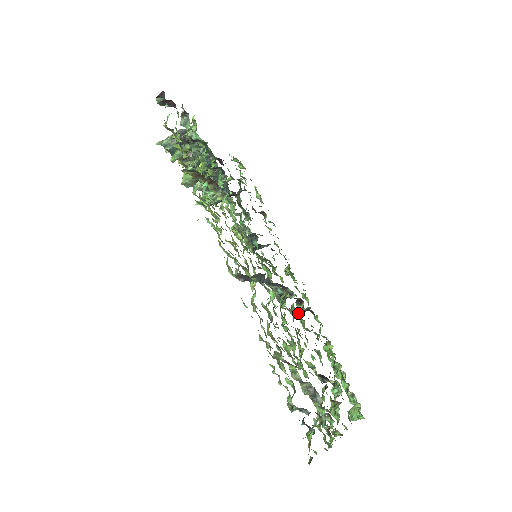
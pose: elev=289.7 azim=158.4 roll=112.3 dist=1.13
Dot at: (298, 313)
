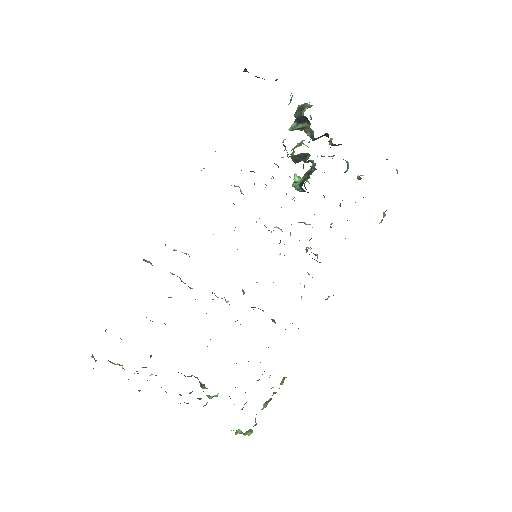
Dot at: occluded
